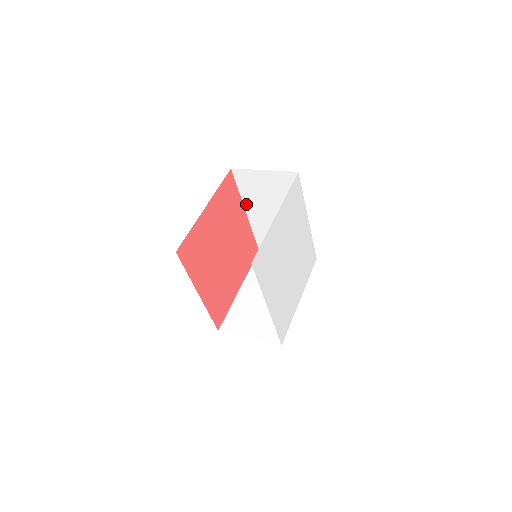
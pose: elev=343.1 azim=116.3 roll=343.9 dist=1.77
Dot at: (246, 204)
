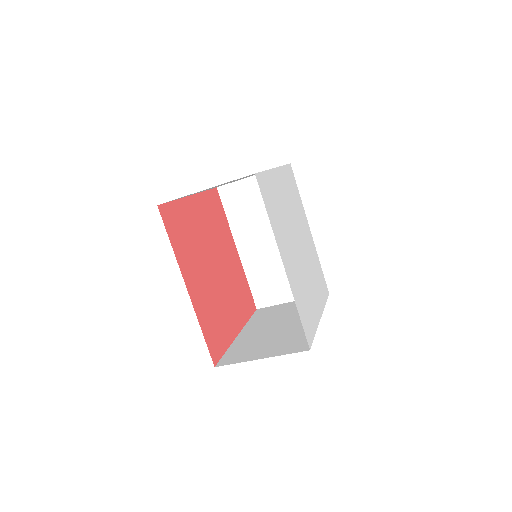
Dot at: (236, 235)
